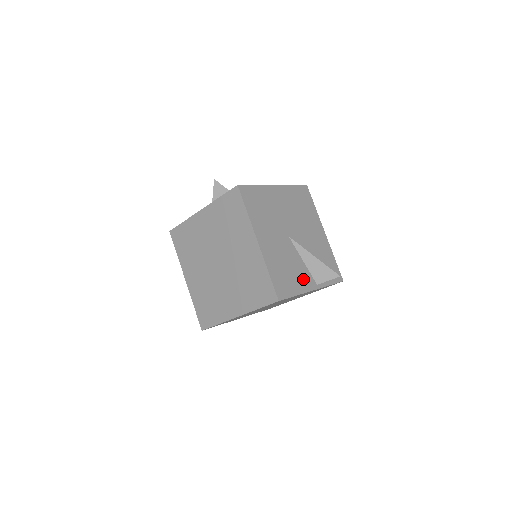
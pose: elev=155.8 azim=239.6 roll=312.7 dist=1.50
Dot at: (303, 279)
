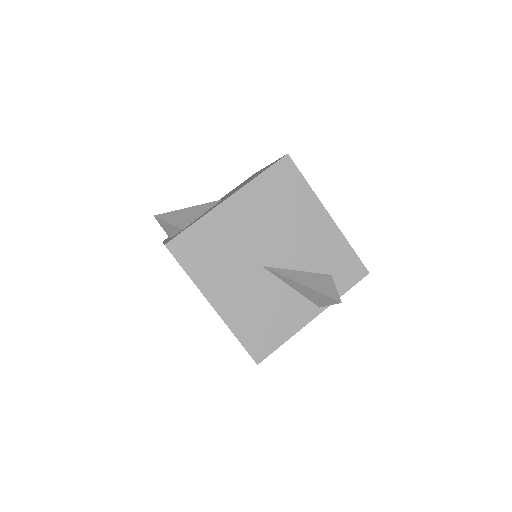
Dot at: (294, 313)
